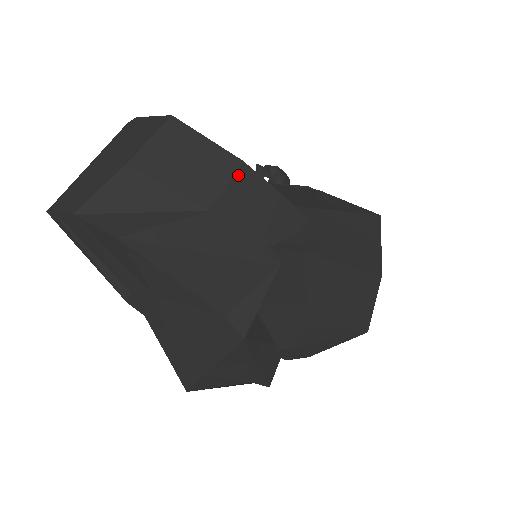
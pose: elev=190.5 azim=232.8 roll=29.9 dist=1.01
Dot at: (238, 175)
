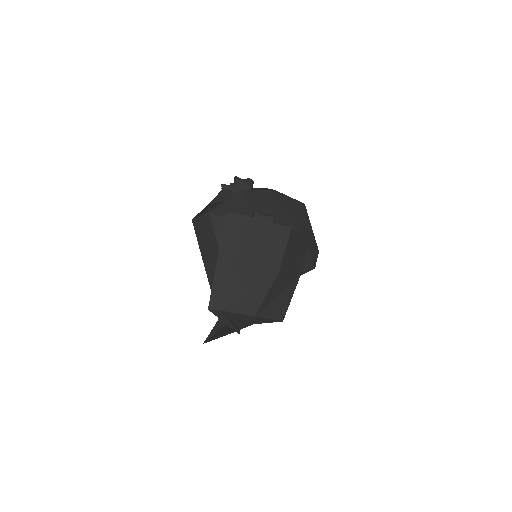
Dot at: occluded
